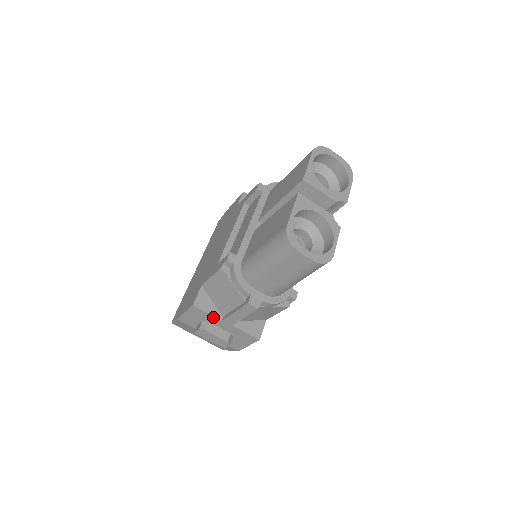
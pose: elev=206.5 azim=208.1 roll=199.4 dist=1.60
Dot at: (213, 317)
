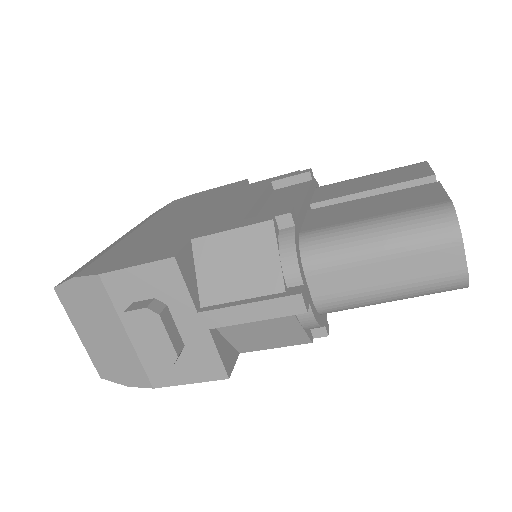
Dot at: (189, 298)
